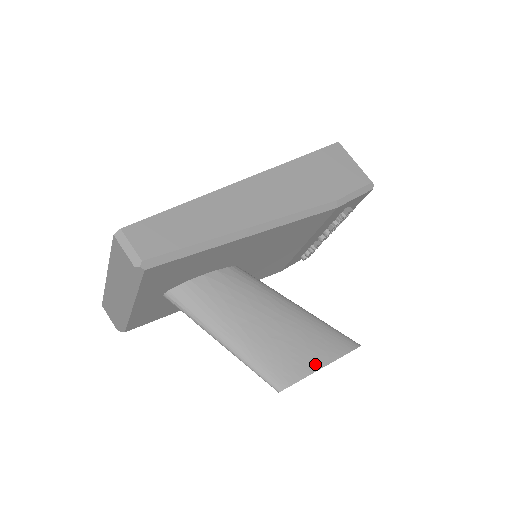
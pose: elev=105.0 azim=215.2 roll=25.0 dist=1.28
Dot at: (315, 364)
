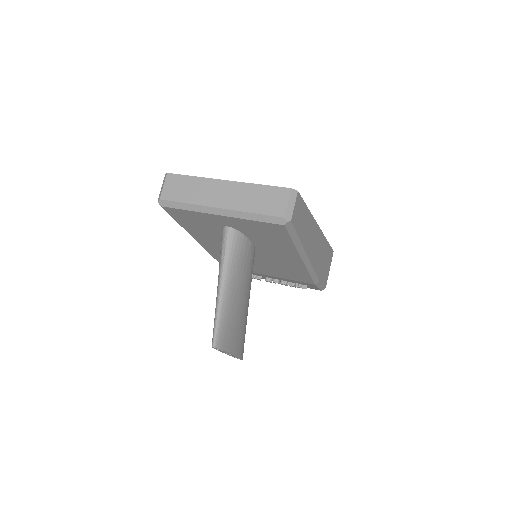
Dot at: (234, 349)
